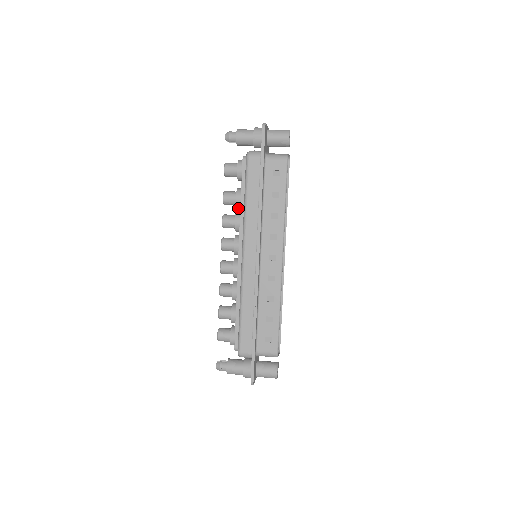
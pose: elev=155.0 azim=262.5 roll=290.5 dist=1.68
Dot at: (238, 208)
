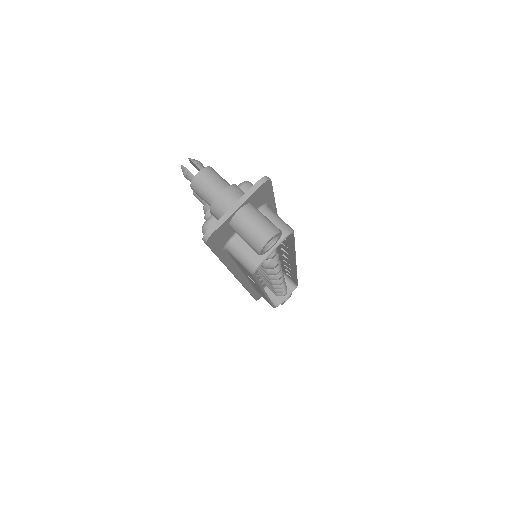
Dot at: occluded
